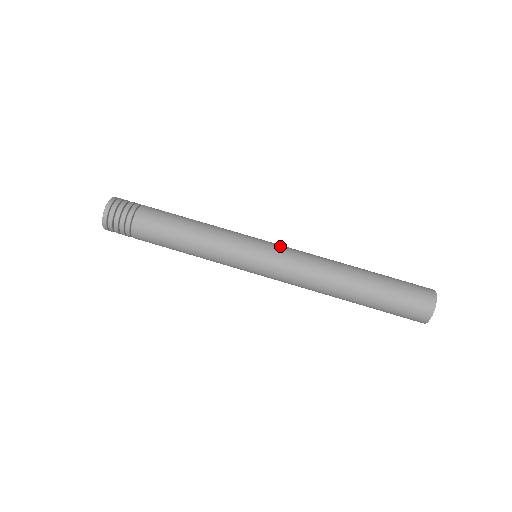
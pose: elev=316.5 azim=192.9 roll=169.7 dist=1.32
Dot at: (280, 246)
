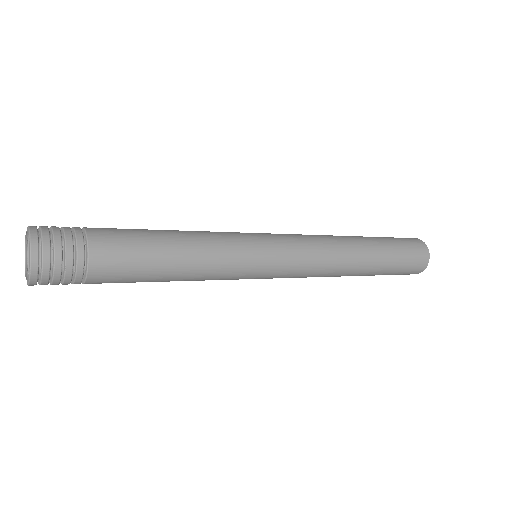
Dot at: (287, 239)
